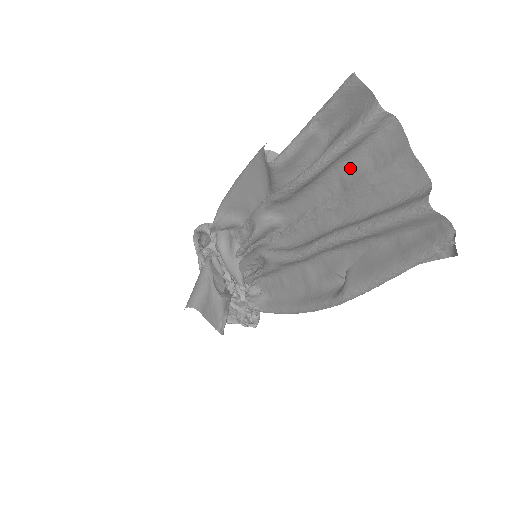
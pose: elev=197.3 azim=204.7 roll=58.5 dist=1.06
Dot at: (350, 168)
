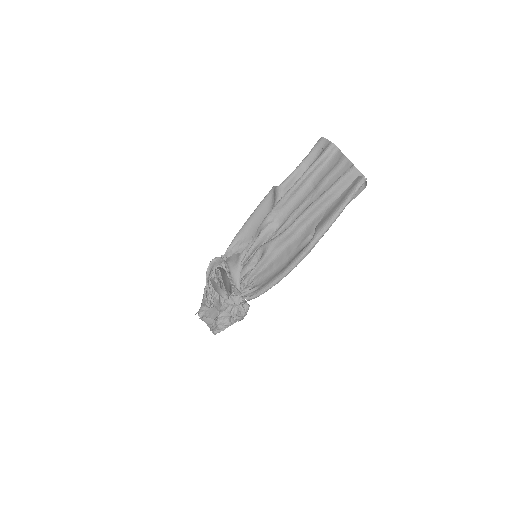
Dot at: (318, 177)
